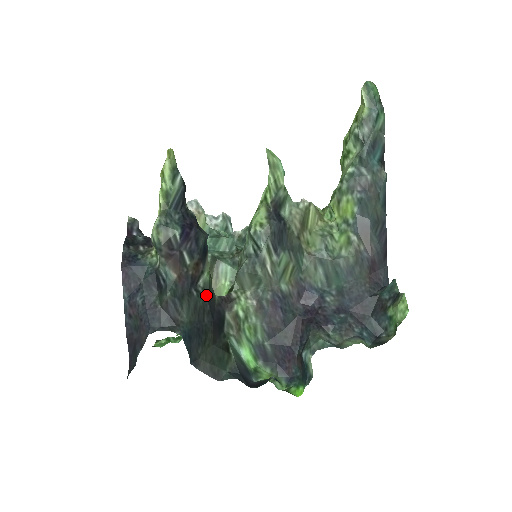
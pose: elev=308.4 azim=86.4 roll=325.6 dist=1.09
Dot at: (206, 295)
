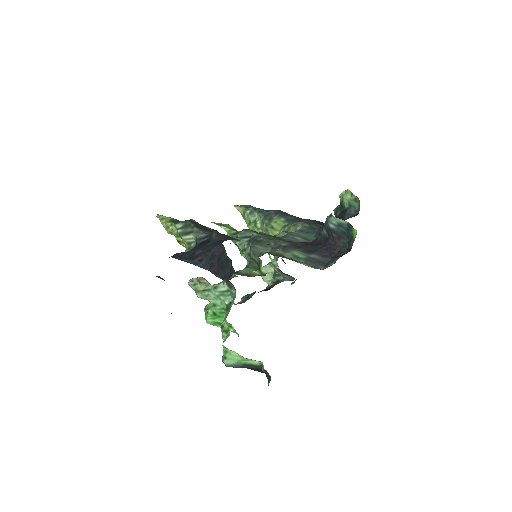
Dot at: occluded
